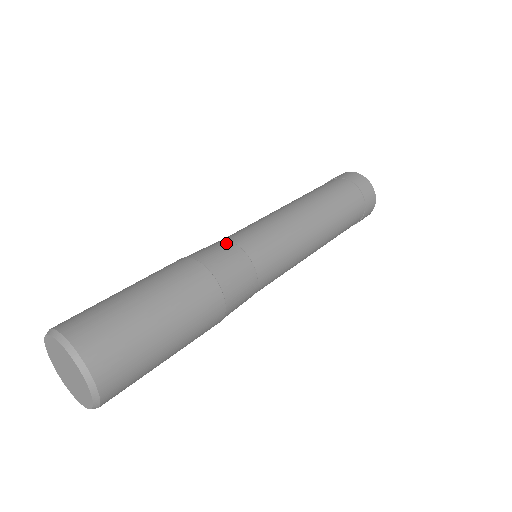
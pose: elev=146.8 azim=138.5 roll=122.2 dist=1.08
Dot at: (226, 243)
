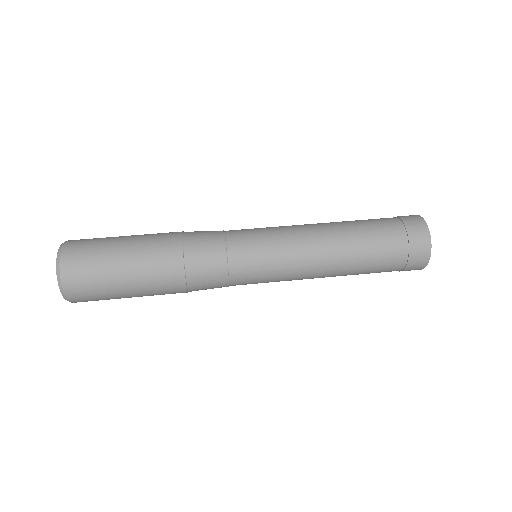
Dot at: (220, 231)
